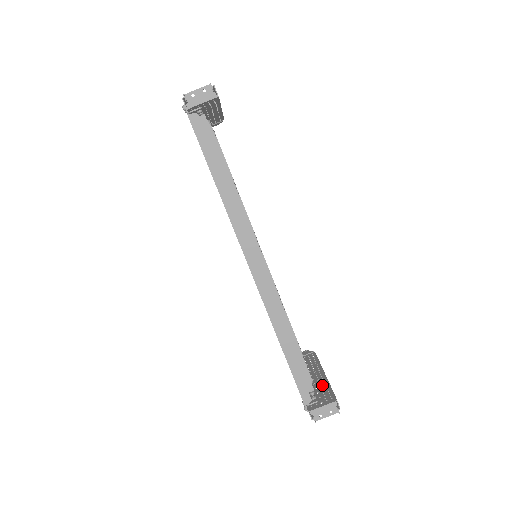
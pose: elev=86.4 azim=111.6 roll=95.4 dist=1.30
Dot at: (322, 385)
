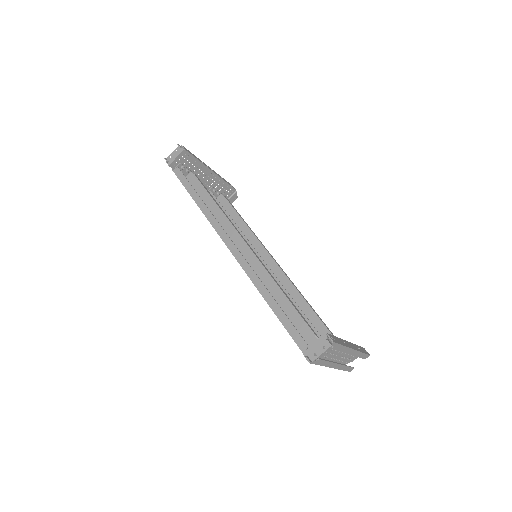
Dot at: occluded
